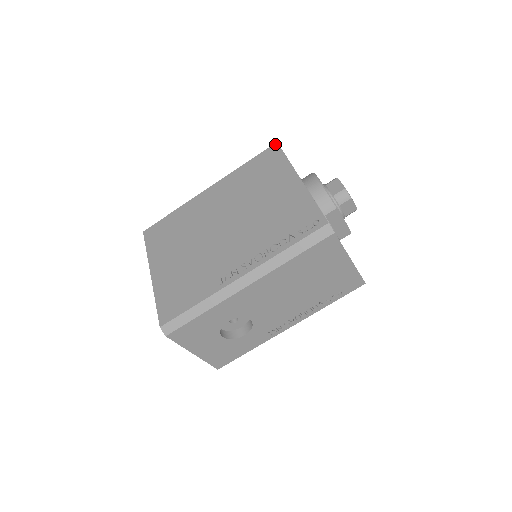
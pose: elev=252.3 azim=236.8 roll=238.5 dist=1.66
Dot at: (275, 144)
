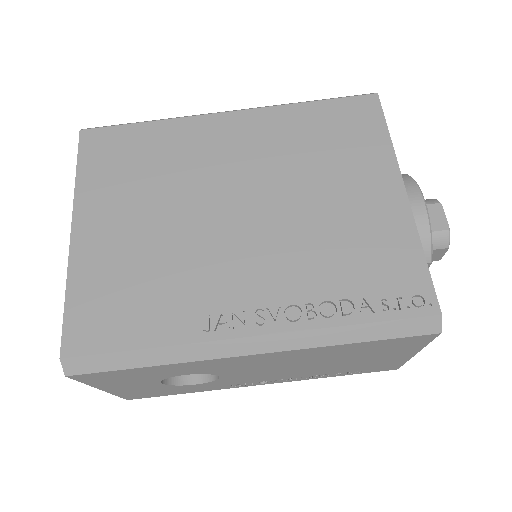
Dot at: (373, 95)
